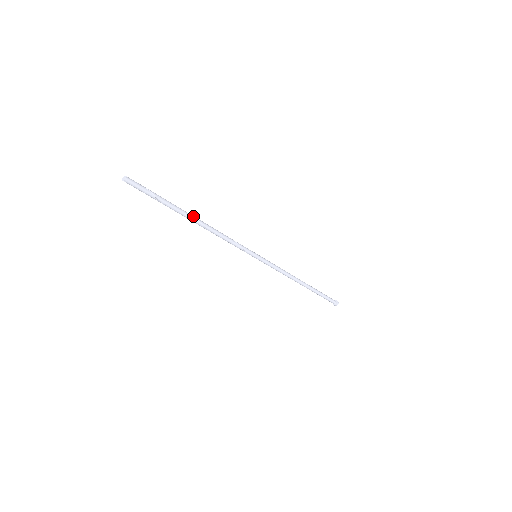
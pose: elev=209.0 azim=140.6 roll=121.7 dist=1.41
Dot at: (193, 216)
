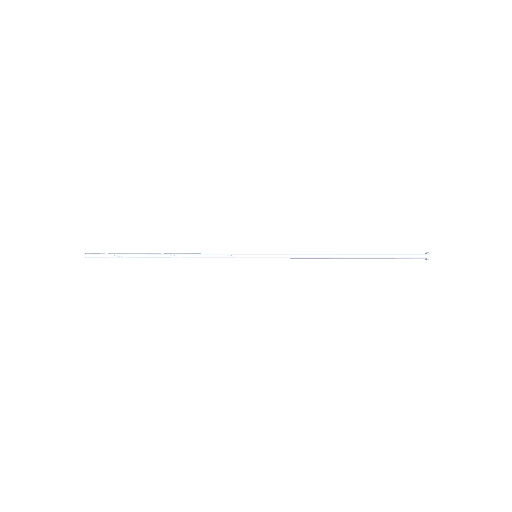
Dot at: (160, 253)
